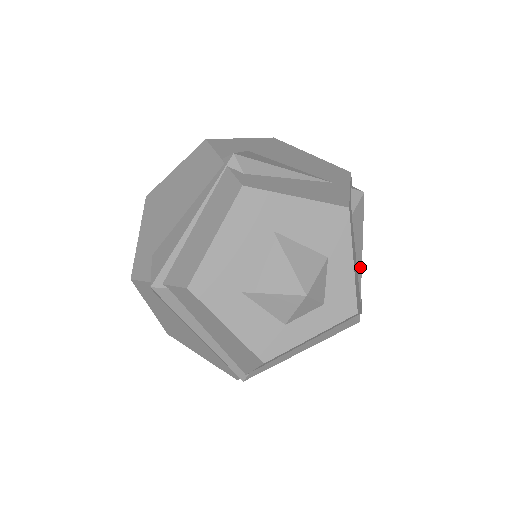
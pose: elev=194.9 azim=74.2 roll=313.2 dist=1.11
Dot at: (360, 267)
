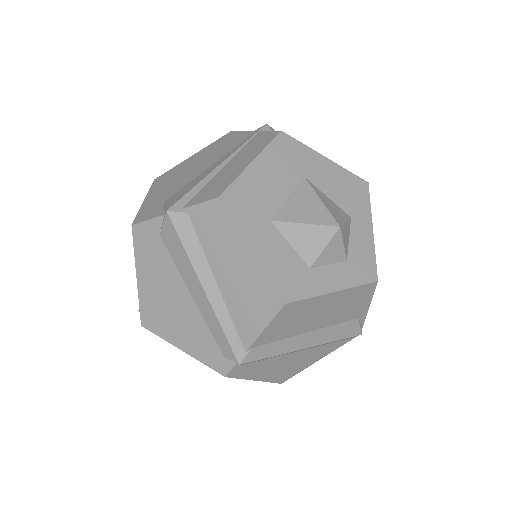
Dot at: occluded
